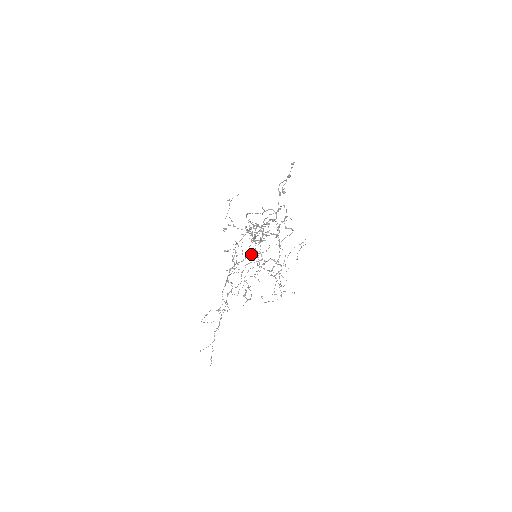
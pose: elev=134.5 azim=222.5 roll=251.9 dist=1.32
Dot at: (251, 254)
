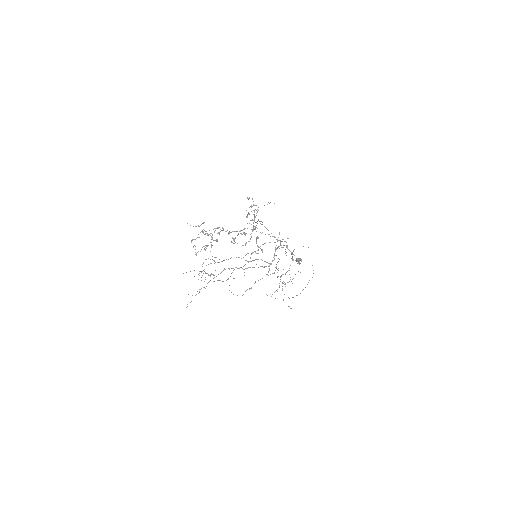
Dot at: (296, 258)
